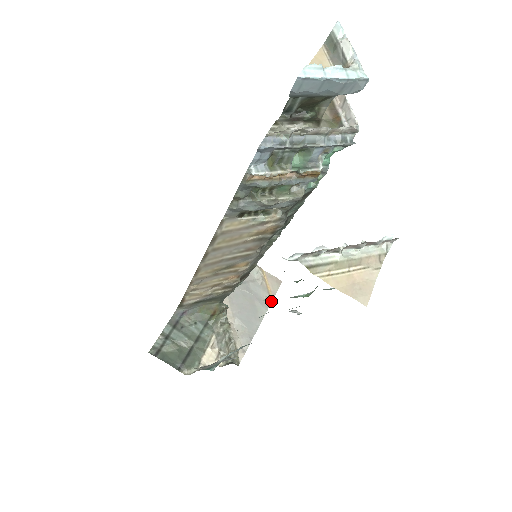
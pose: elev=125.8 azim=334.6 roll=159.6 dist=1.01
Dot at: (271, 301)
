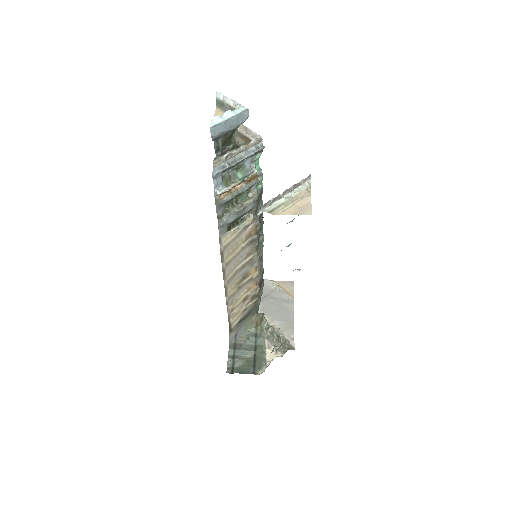
Dot at: (293, 298)
